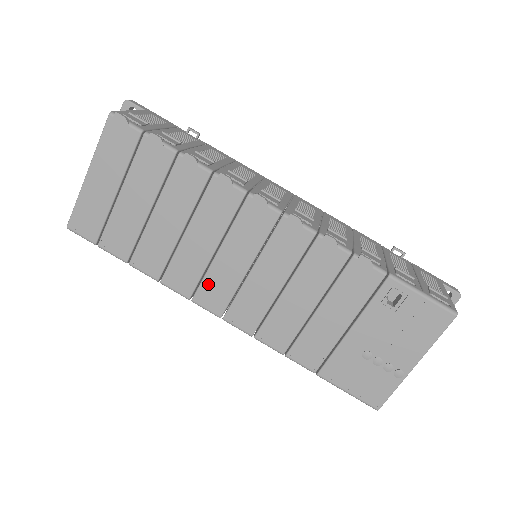
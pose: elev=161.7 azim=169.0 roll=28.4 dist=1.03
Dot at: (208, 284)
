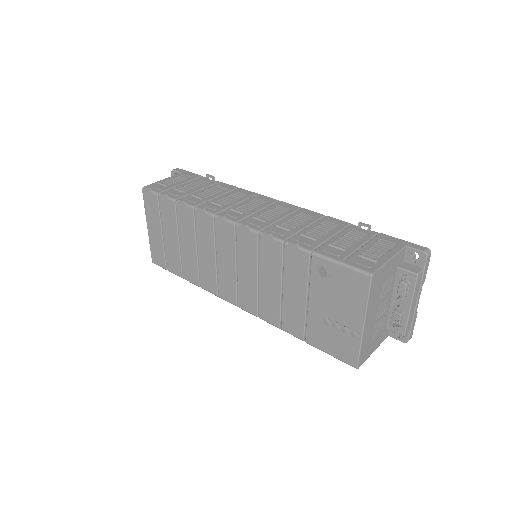
Dot at: (221, 284)
